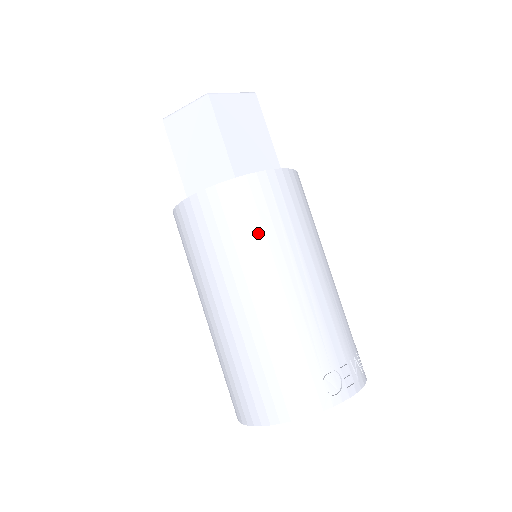
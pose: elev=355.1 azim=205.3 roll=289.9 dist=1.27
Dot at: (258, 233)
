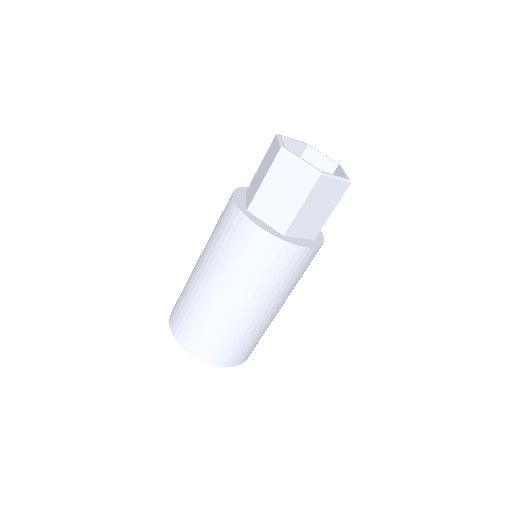
Dot at: occluded
